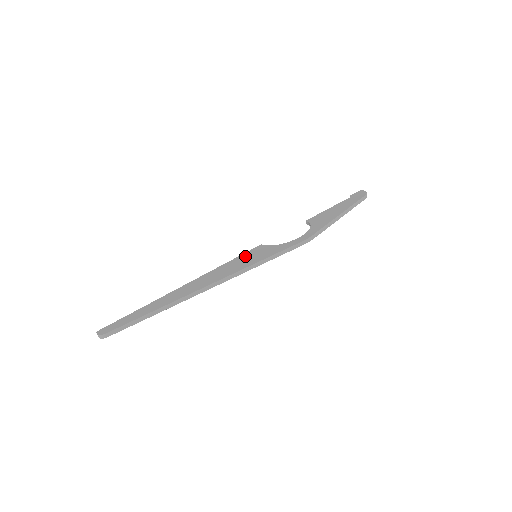
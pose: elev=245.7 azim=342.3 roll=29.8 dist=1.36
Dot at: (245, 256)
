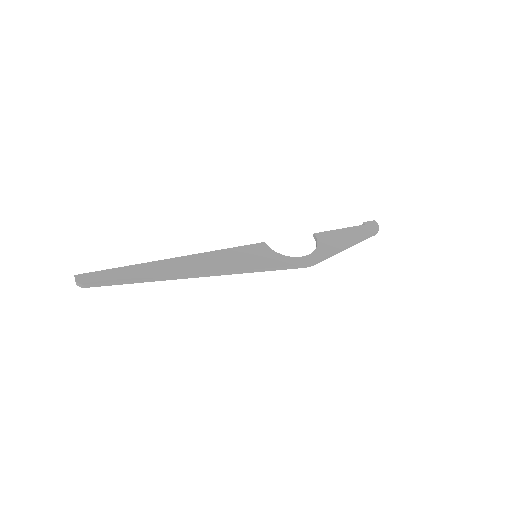
Dot at: (246, 251)
